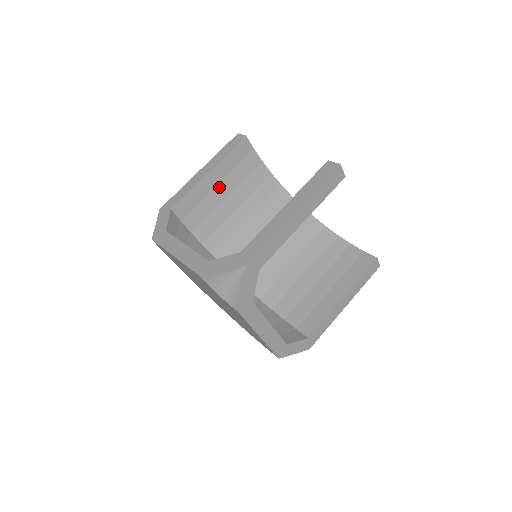
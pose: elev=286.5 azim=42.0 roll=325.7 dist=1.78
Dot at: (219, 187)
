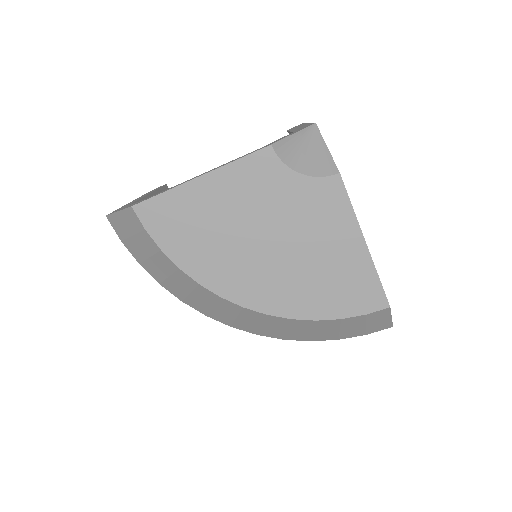
Dot at: occluded
